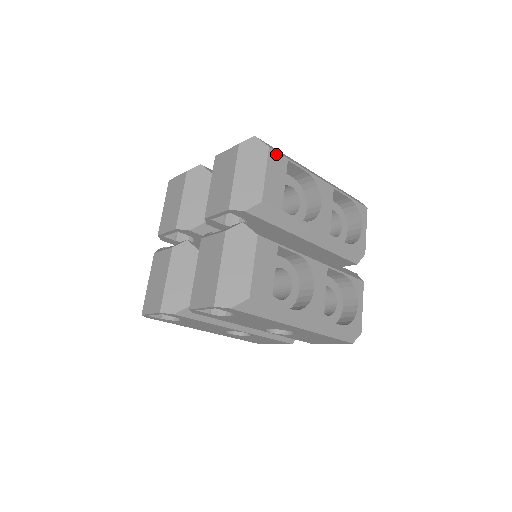
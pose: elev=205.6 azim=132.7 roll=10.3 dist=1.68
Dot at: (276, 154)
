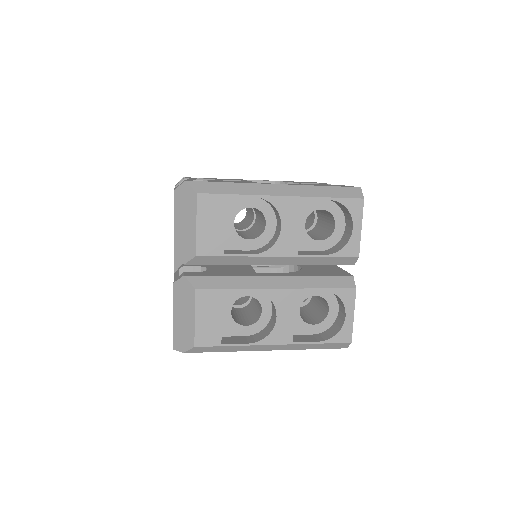
Dot at: (208, 197)
